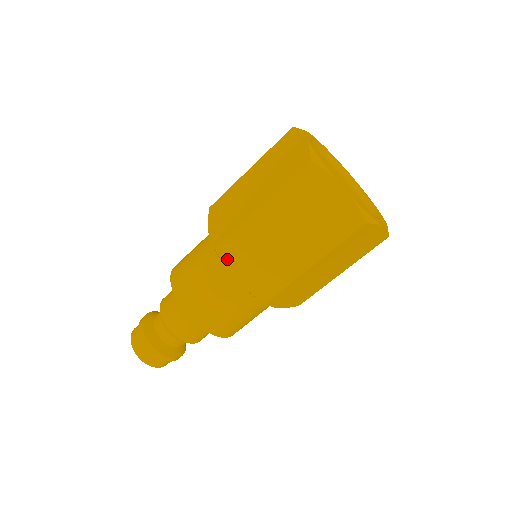
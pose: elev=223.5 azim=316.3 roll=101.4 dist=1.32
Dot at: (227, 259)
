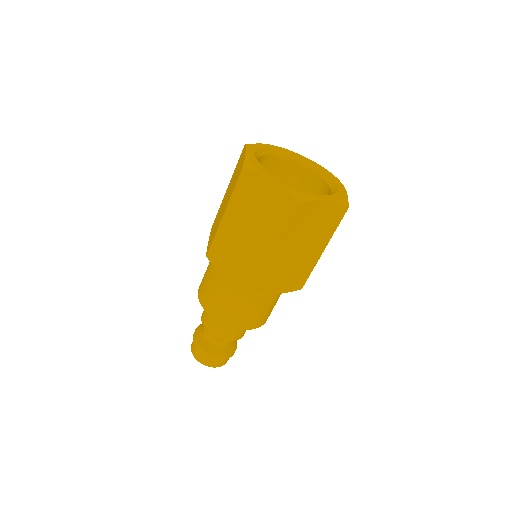
Dot at: (217, 263)
